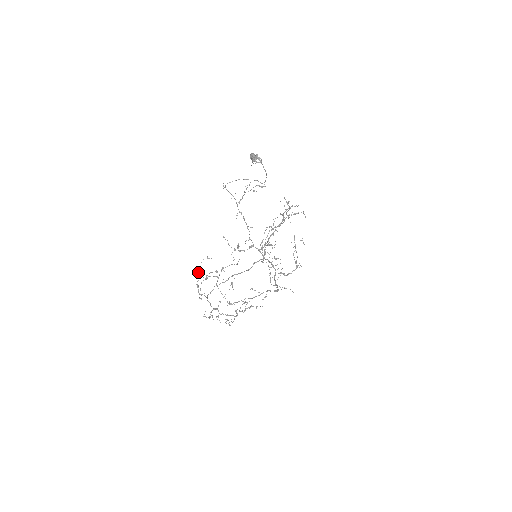
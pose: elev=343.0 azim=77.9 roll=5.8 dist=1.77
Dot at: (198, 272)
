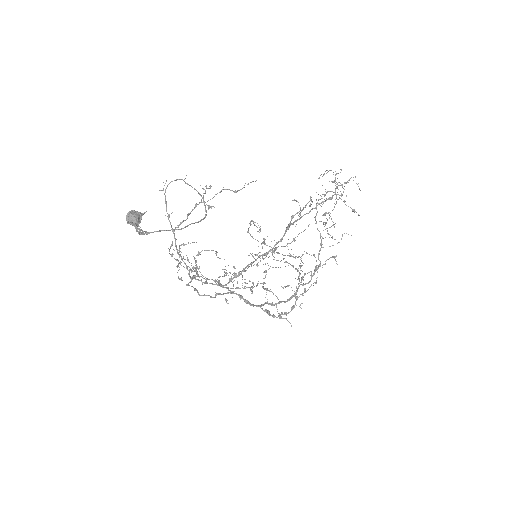
Dot at: occluded
